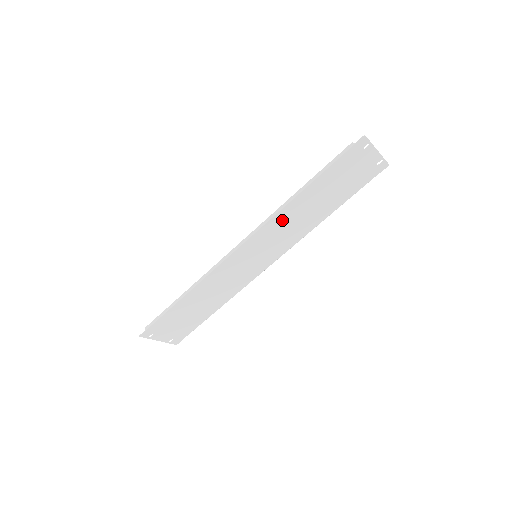
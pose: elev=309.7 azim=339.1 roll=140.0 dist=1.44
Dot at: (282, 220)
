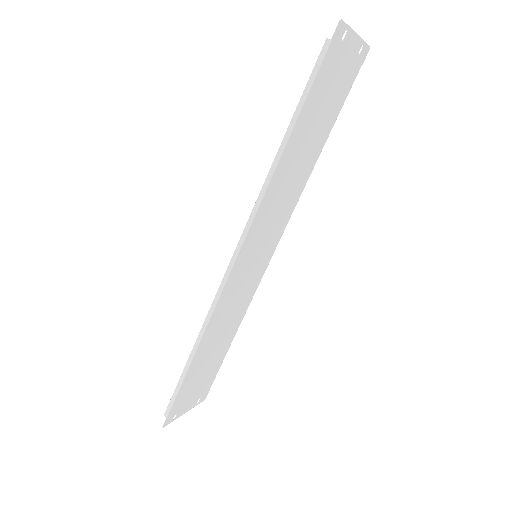
Dot at: (272, 196)
